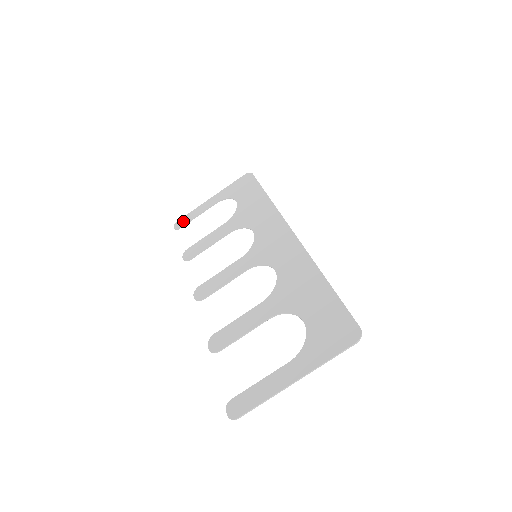
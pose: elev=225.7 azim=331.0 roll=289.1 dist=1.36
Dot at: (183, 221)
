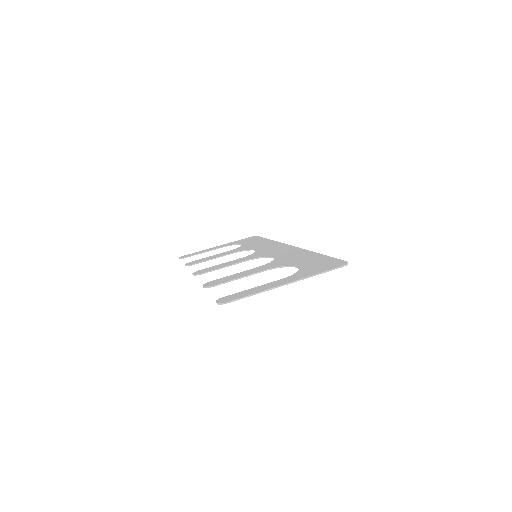
Dot at: (189, 255)
